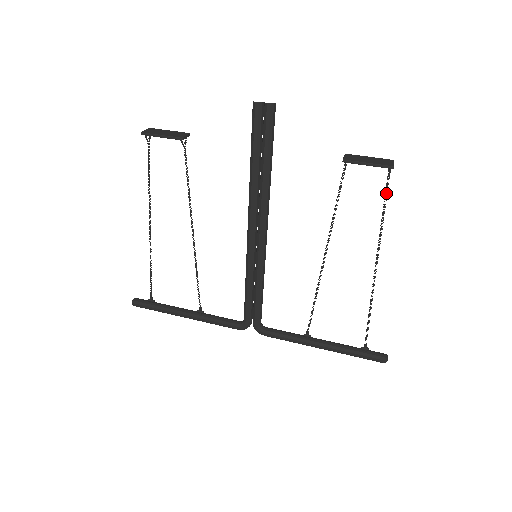
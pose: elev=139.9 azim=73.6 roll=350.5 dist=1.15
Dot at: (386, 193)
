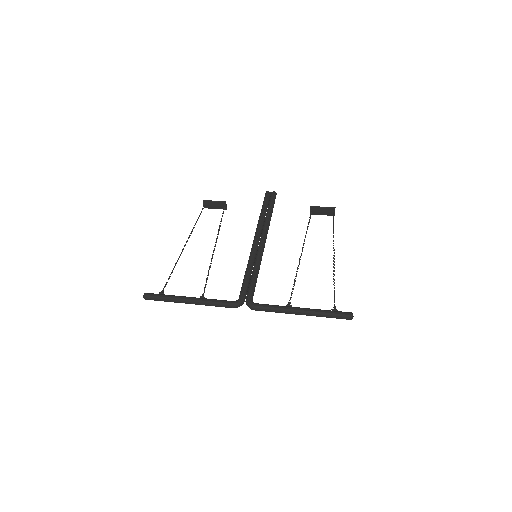
Dot at: (333, 222)
